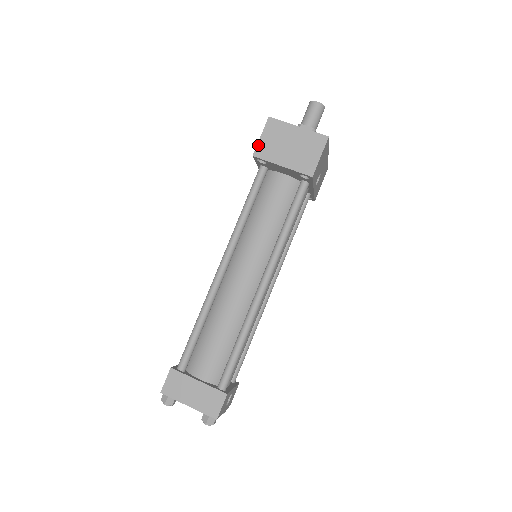
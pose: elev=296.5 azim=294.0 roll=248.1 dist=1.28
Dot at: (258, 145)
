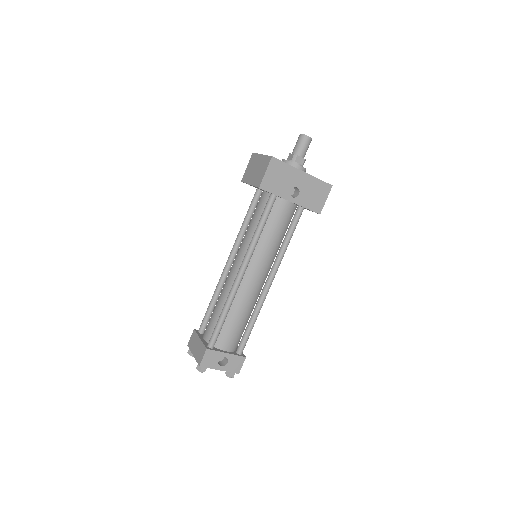
Dot at: (244, 173)
